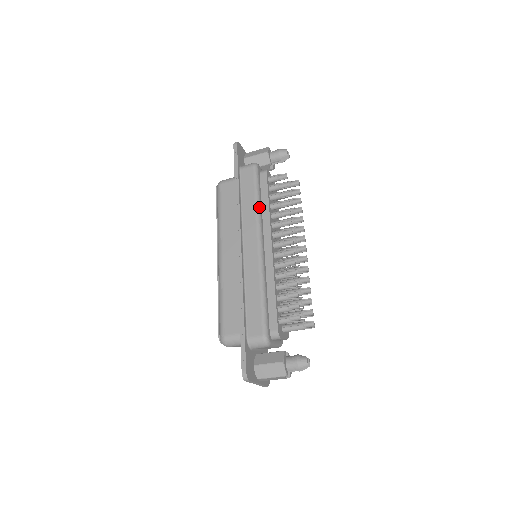
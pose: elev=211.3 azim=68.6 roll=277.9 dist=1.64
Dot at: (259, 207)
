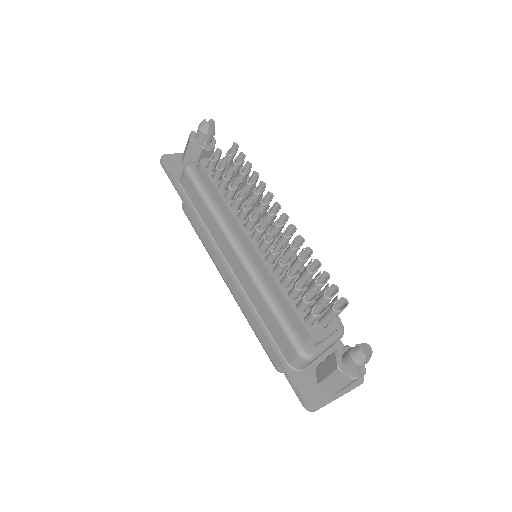
Dot at: (214, 211)
